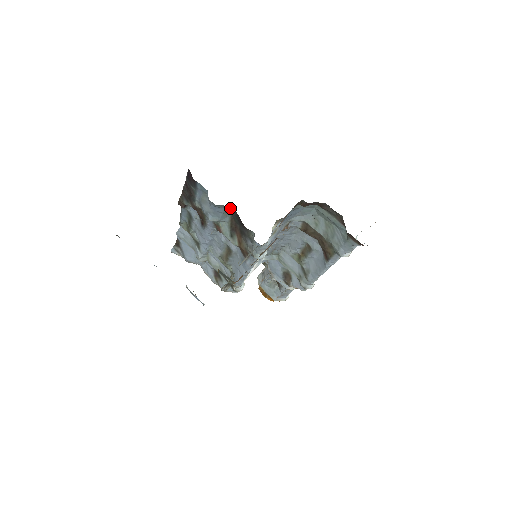
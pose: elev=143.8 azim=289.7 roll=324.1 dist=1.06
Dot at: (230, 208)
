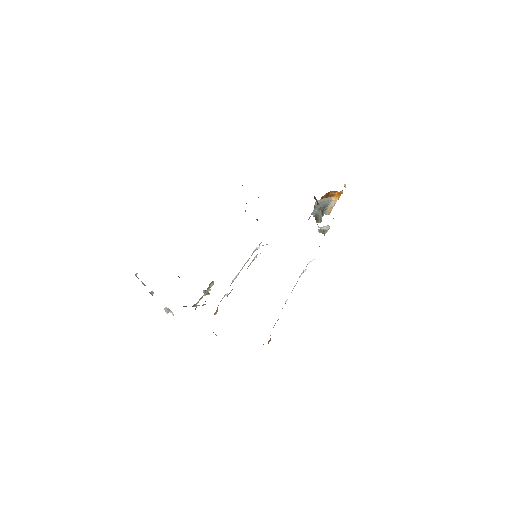
Dot at: occluded
